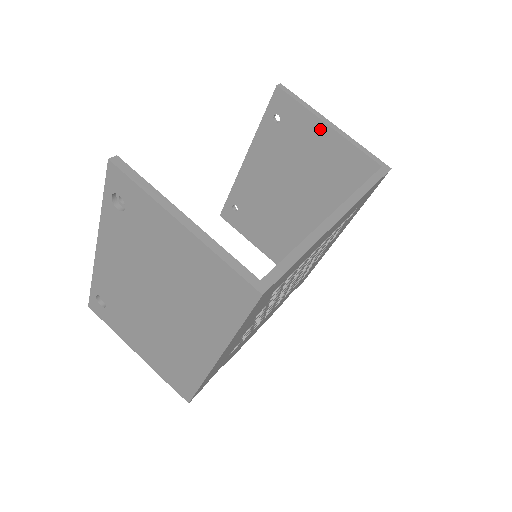
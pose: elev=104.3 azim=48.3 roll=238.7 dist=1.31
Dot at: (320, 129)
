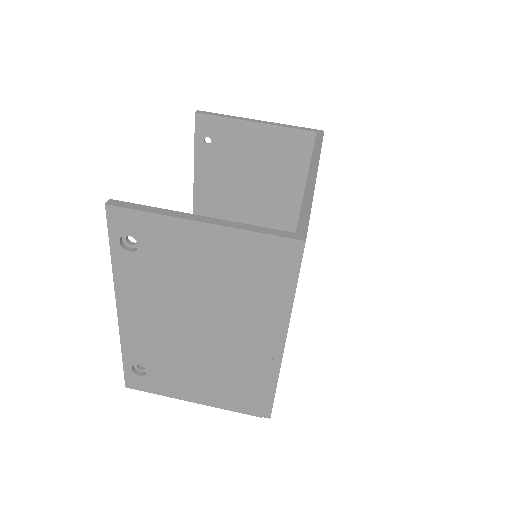
Dot at: (250, 129)
